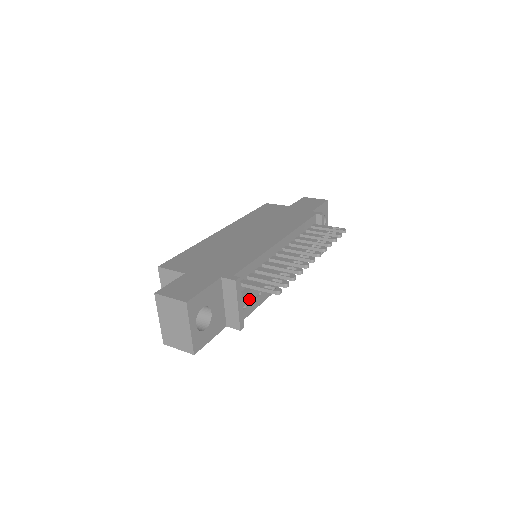
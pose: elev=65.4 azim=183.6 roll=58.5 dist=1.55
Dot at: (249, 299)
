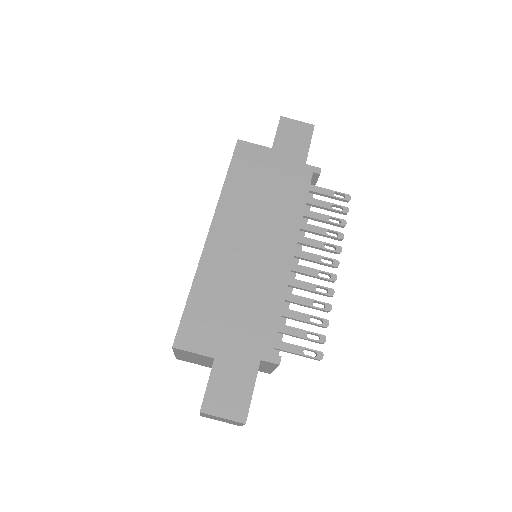
Dot at: occluded
